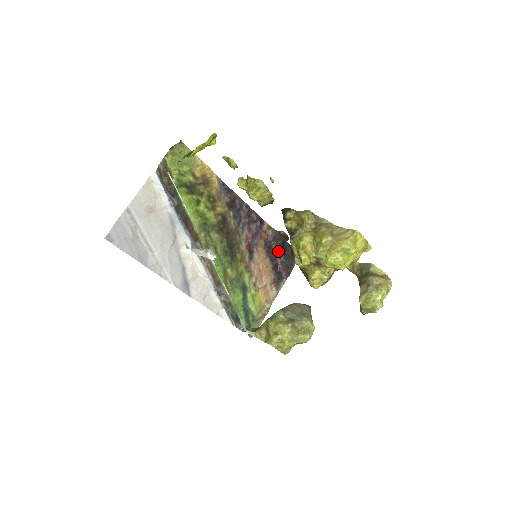
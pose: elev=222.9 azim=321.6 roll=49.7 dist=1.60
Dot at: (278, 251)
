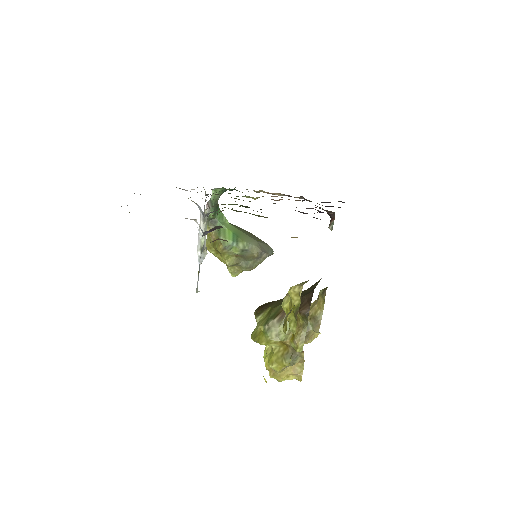
Dot at: occluded
